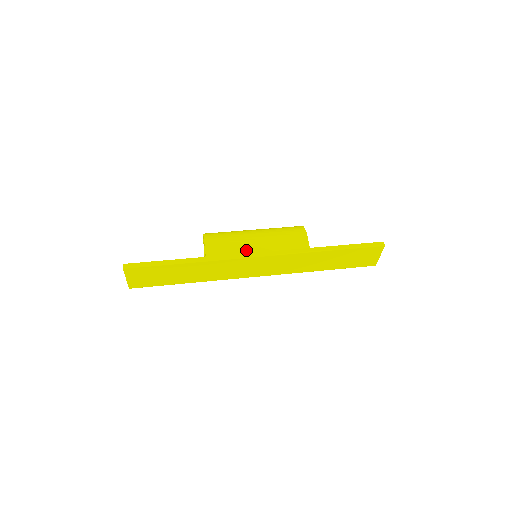
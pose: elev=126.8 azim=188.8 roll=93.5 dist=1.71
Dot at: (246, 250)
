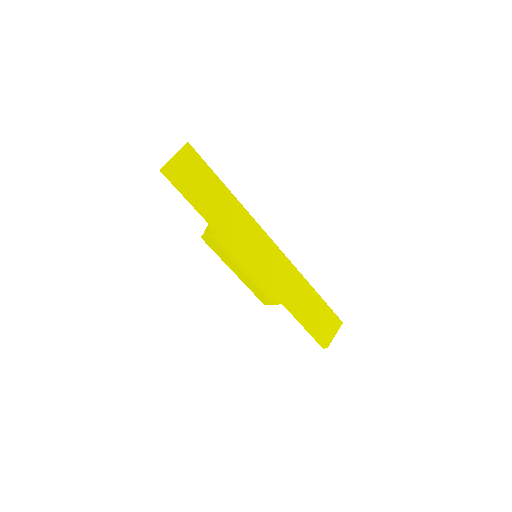
Dot at: occluded
